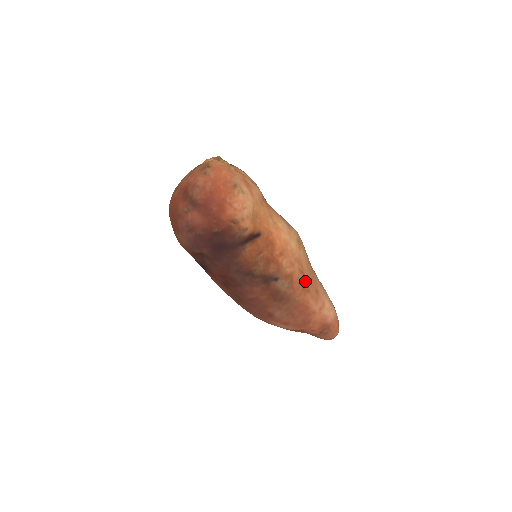
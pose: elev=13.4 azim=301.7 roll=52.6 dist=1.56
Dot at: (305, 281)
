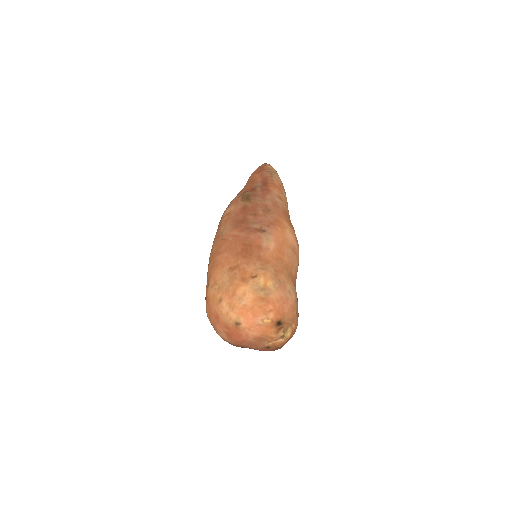
Dot at: occluded
